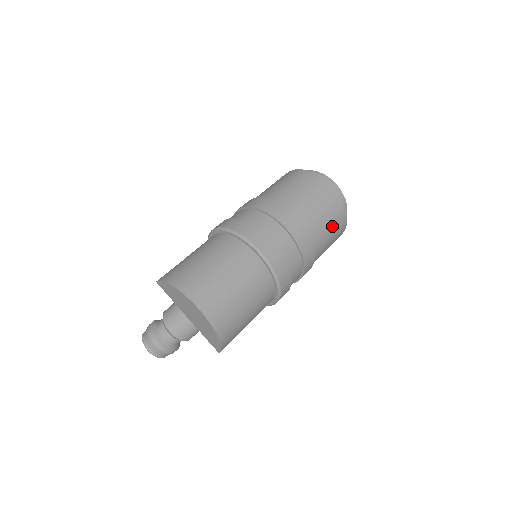
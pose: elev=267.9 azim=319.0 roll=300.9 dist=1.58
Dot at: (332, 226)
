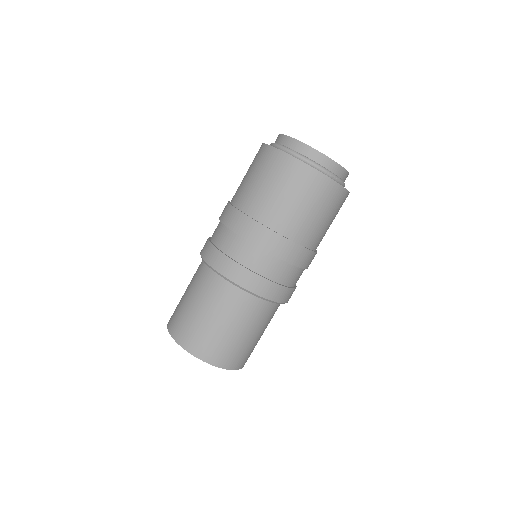
Dot at: (322, 210)
